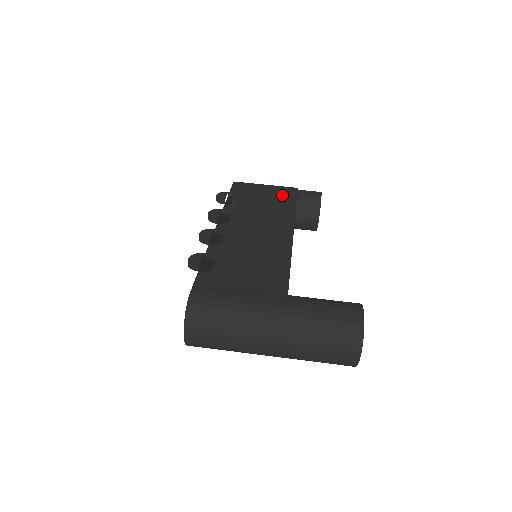
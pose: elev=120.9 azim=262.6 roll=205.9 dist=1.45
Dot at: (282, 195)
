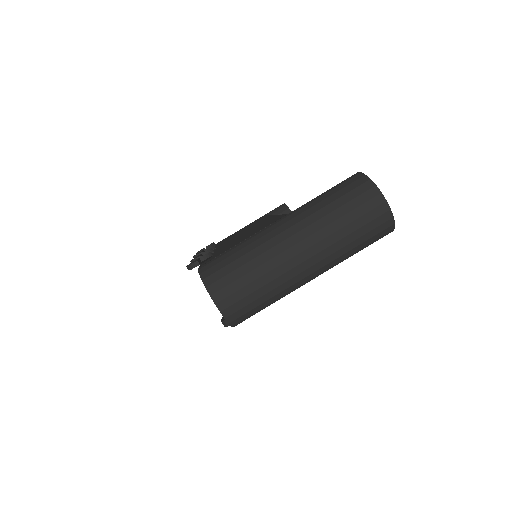
Dot at: occluded
